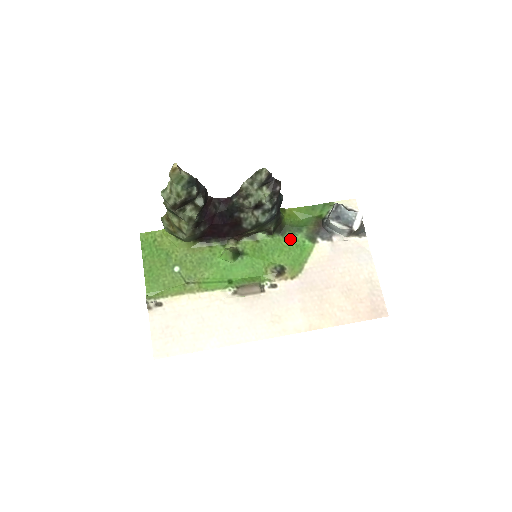
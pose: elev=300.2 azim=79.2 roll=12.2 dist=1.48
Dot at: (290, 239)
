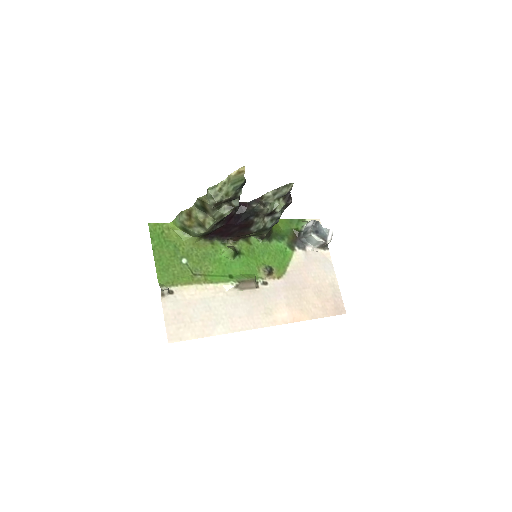
Dot at: (275, 245)
